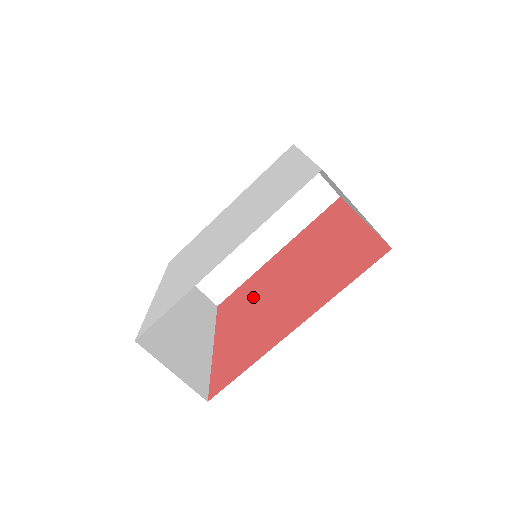
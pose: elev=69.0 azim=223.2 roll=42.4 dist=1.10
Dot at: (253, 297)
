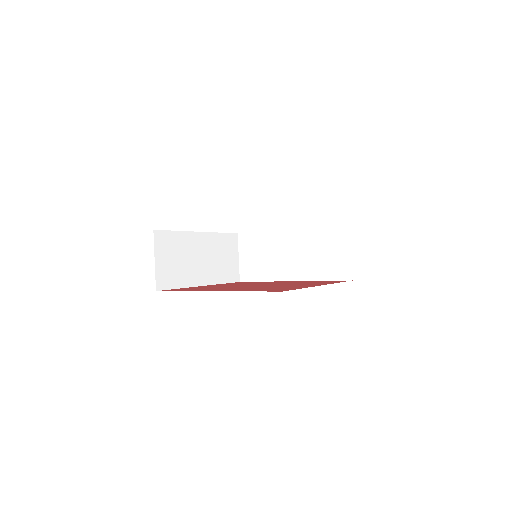
Dot at: (246, 284)
